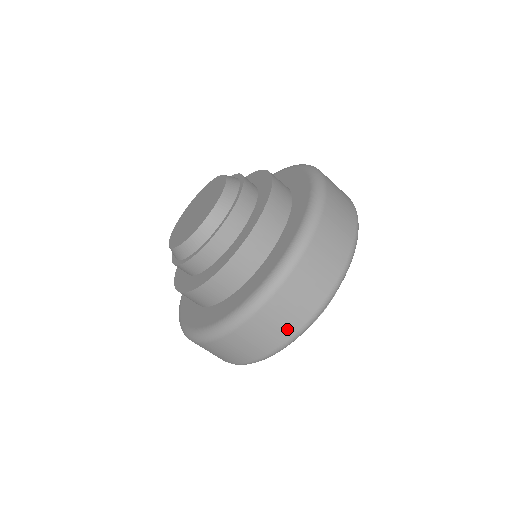
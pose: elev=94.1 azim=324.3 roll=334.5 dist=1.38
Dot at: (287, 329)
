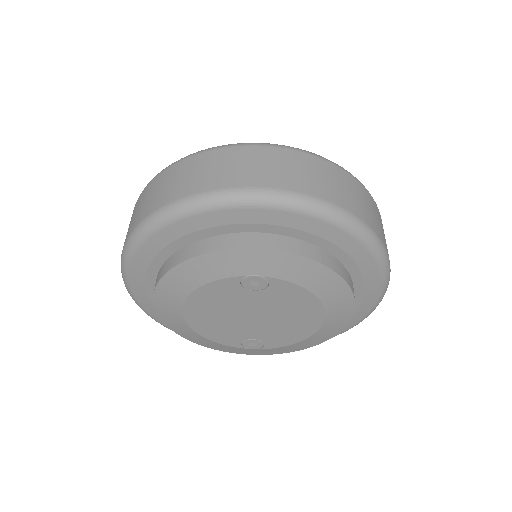
Dot at: (197, 184)
